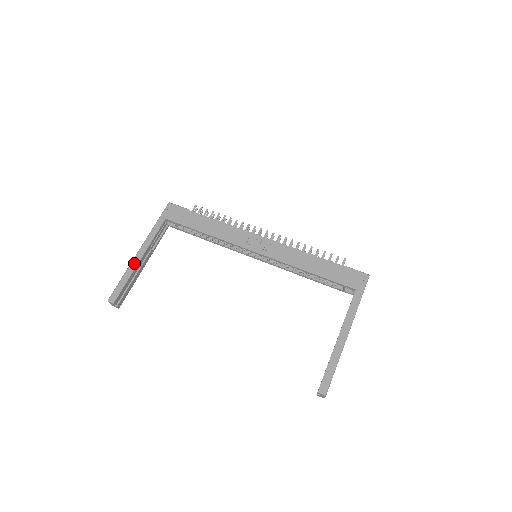
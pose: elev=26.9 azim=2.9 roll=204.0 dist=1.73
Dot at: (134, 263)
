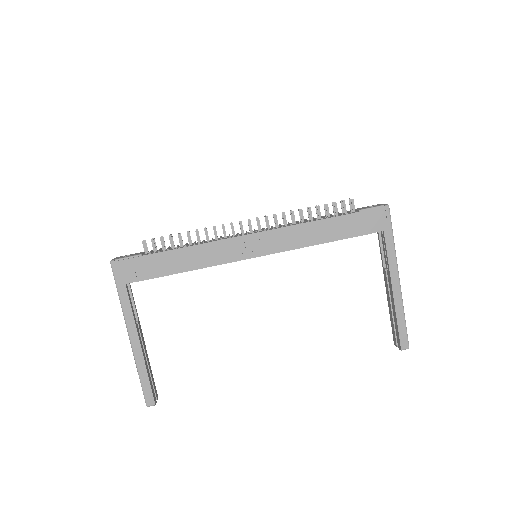
Dot at: (138, 355)
